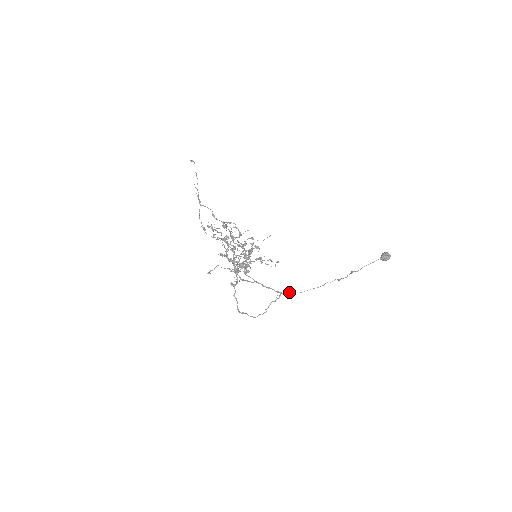
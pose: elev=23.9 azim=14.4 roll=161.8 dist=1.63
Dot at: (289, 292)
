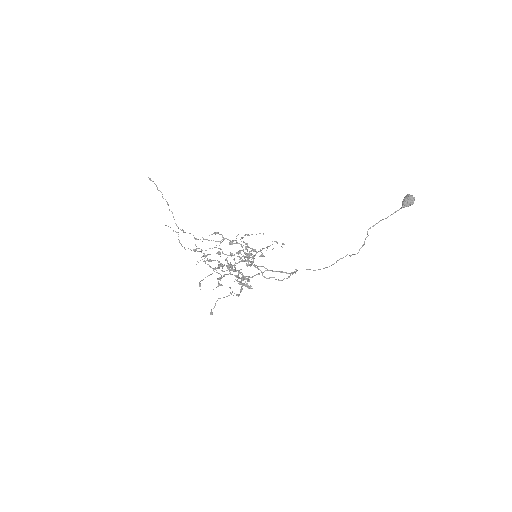
Dot at: occluded
